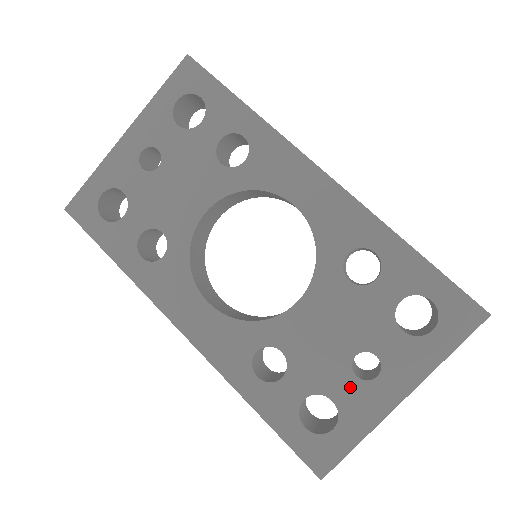
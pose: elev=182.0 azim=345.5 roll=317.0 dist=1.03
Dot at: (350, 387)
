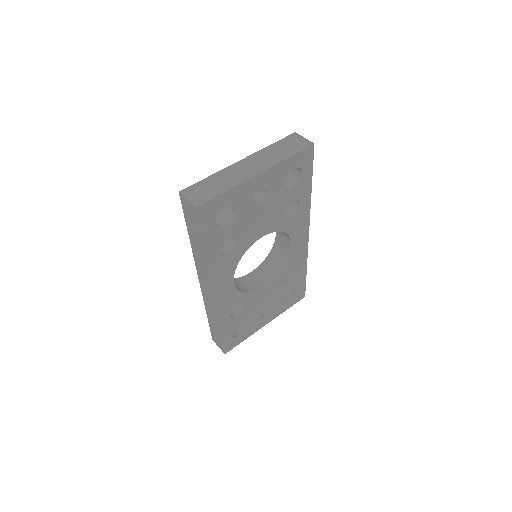
Dot at: (257, 320)
